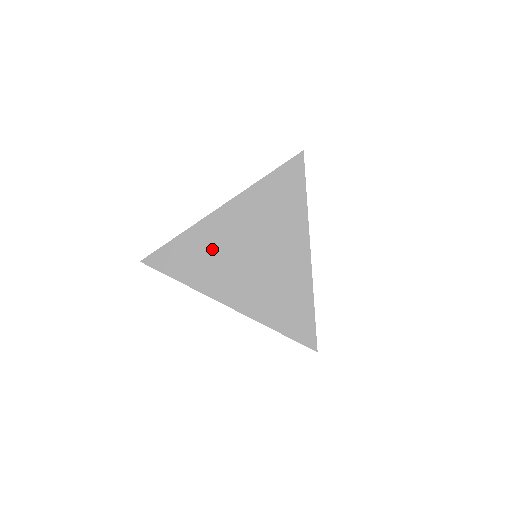
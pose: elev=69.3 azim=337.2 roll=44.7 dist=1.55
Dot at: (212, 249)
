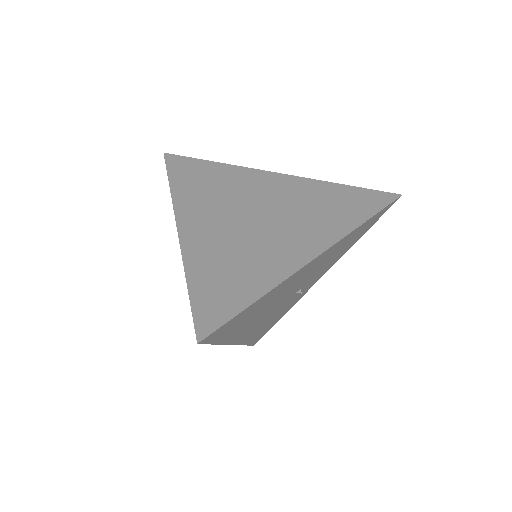
Dot at: (228, 187)
